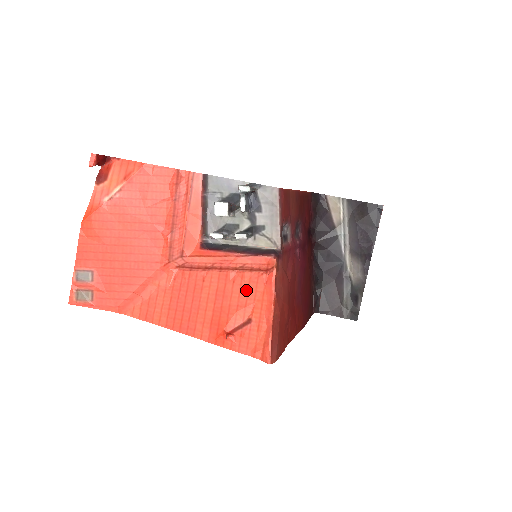
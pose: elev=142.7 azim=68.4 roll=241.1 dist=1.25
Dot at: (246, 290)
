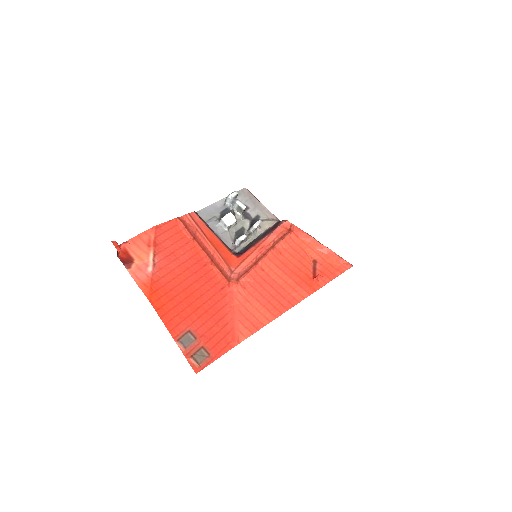
Dot at: (292, 250)
